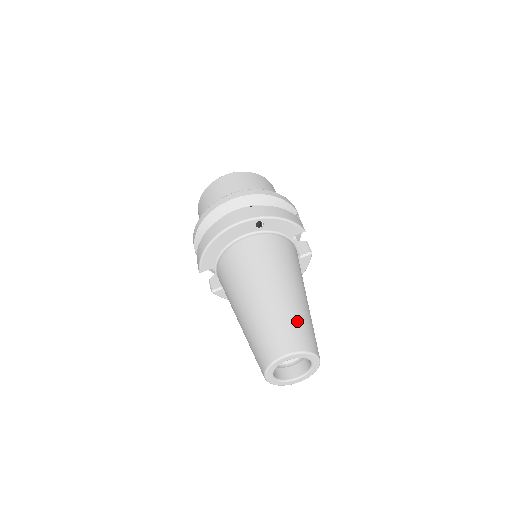
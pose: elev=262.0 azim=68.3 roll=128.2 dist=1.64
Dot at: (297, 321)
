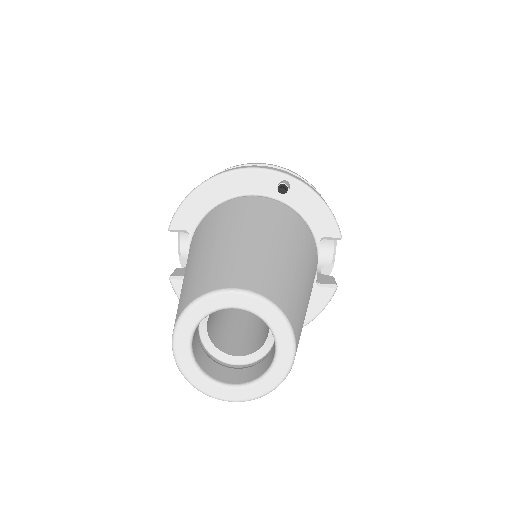
Dot at: (283, 274)
